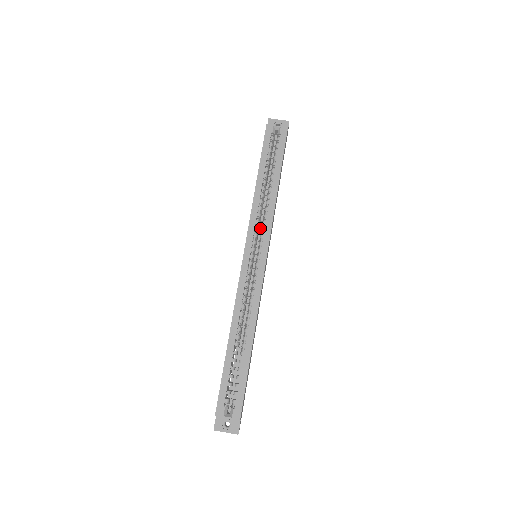
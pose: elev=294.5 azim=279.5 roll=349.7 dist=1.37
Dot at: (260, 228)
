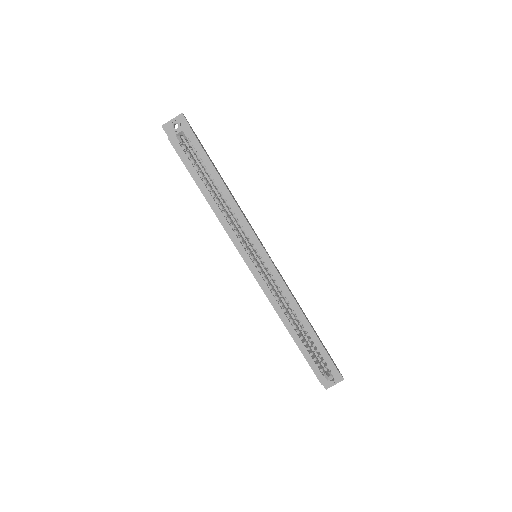
Dot at: (239, 230)
